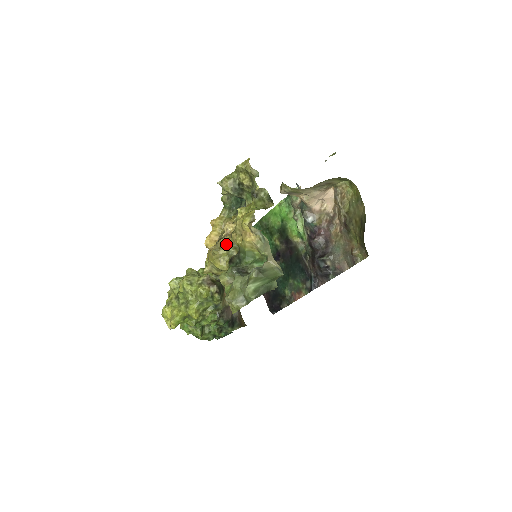
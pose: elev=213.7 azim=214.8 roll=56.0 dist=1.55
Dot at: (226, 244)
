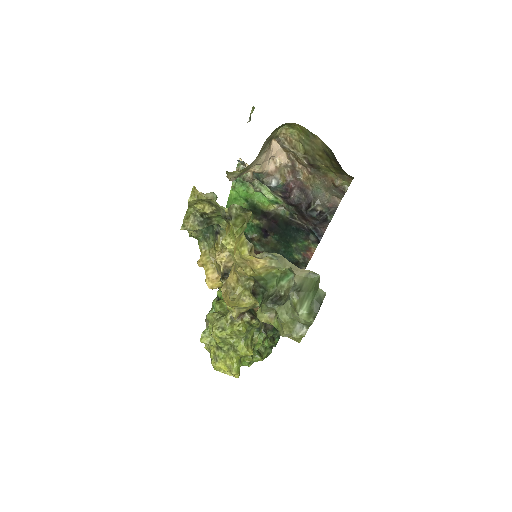
Dot at: (237, 281)
